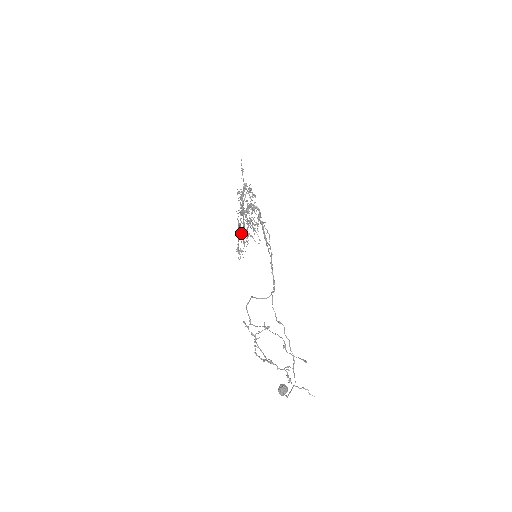
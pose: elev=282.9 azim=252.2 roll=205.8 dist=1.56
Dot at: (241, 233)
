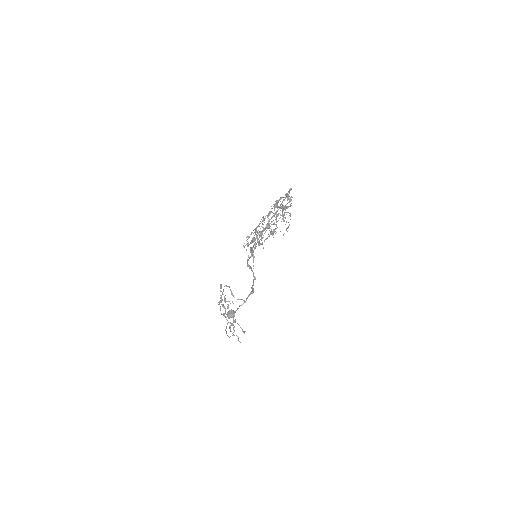
Dot at: (251, 243)
